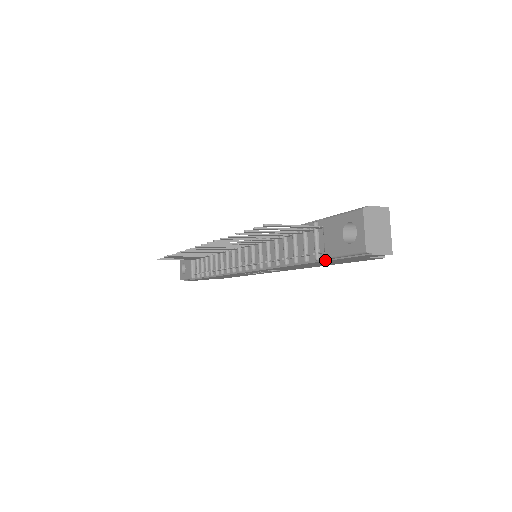
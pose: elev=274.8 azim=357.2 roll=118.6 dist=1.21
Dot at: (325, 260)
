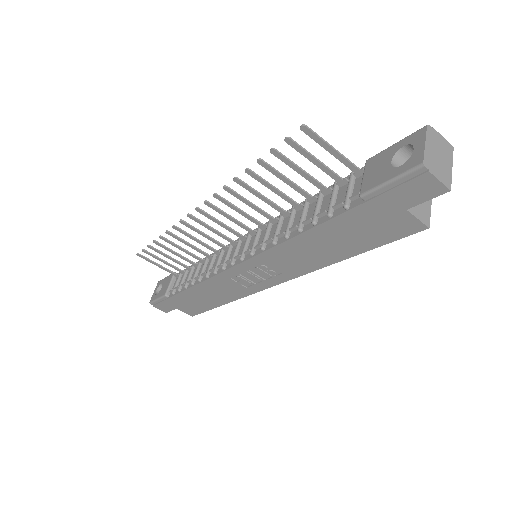
Dot at: (357, 205)
